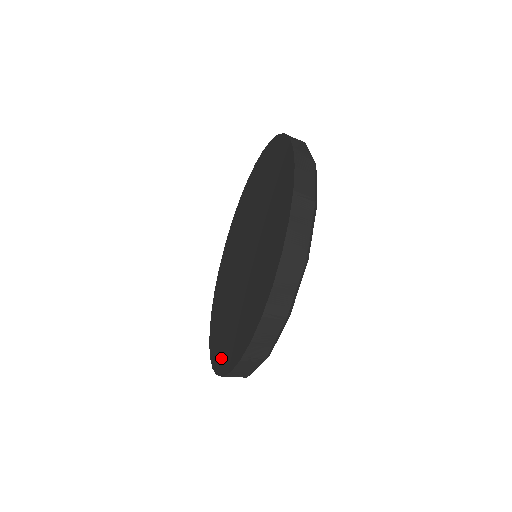
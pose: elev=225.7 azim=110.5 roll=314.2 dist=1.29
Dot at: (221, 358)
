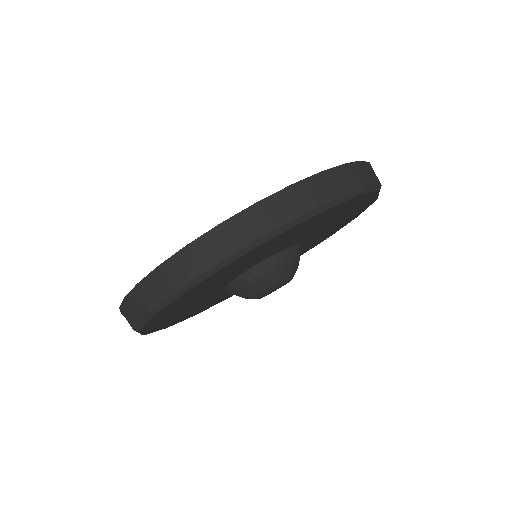
Dot at: occluded
